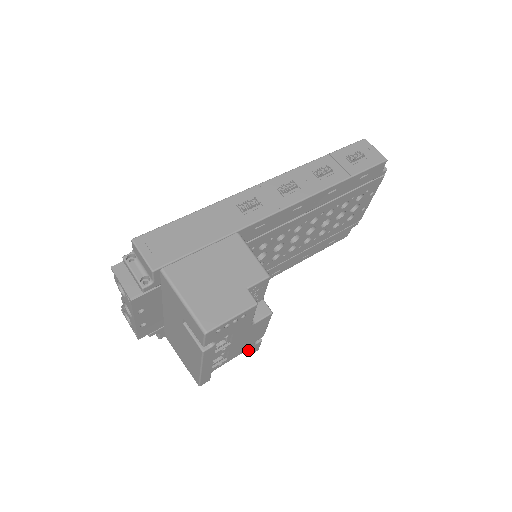
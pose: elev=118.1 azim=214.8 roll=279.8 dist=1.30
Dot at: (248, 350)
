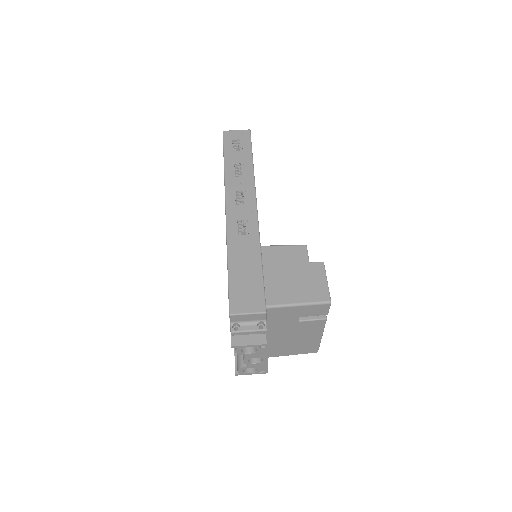
Dot at: occluded
